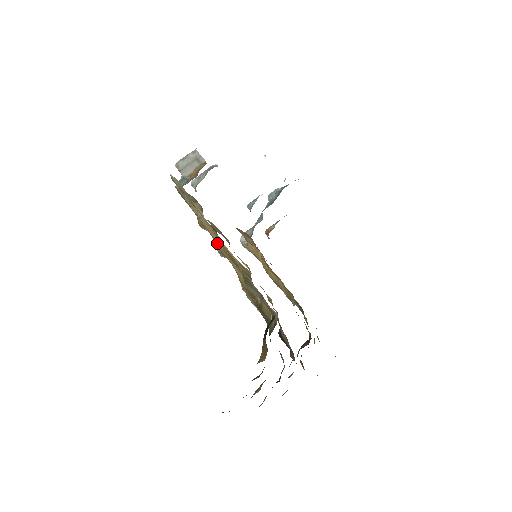
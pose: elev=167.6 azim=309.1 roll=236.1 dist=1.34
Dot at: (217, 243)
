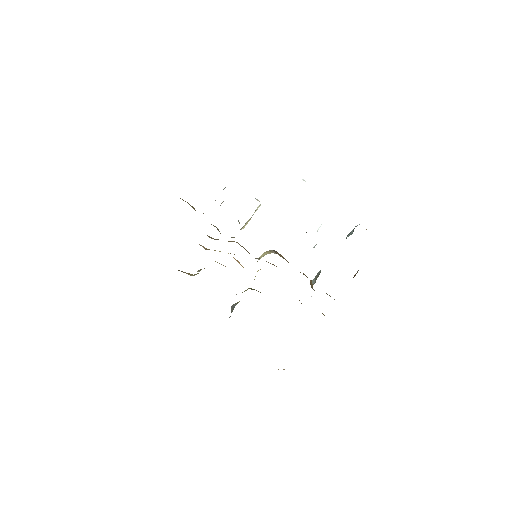
Dot at: occluded
